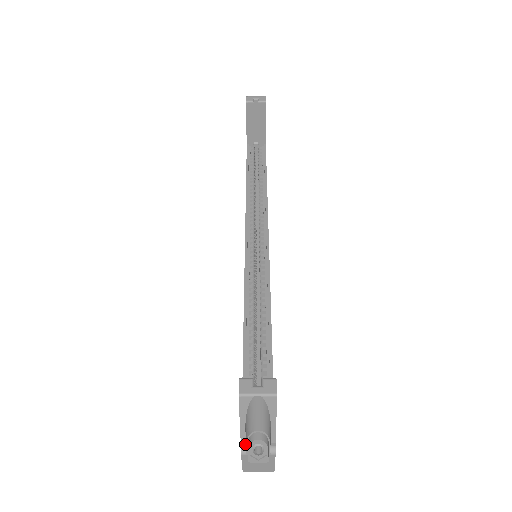
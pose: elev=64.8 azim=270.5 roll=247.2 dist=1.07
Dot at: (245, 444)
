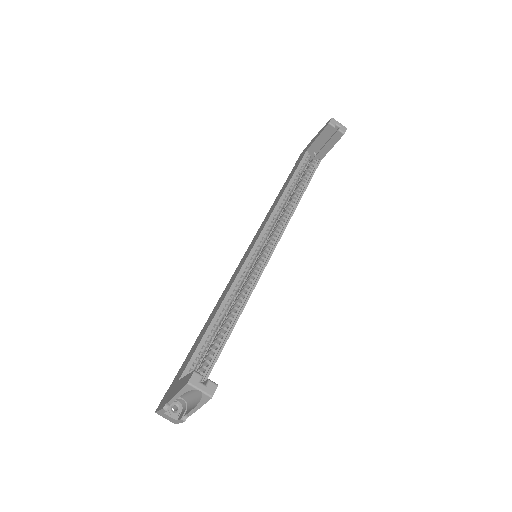
Dot at: (170, 404)
